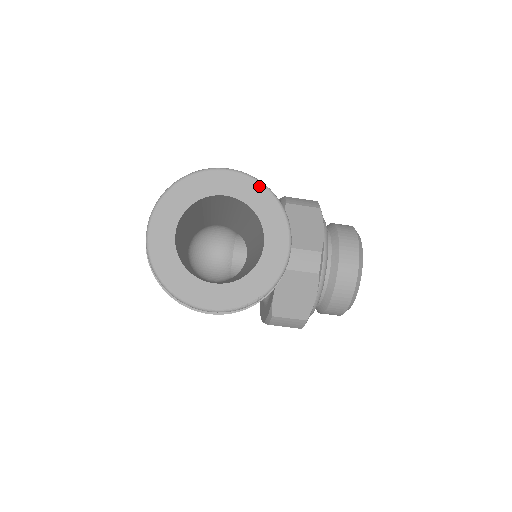
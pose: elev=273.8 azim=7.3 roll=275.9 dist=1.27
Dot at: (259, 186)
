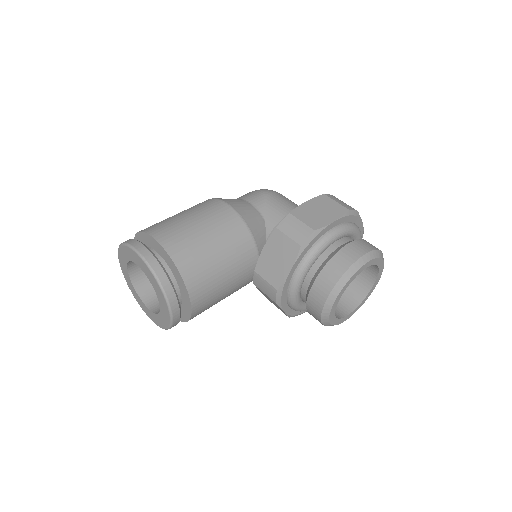
Dot at: (150, 272)
